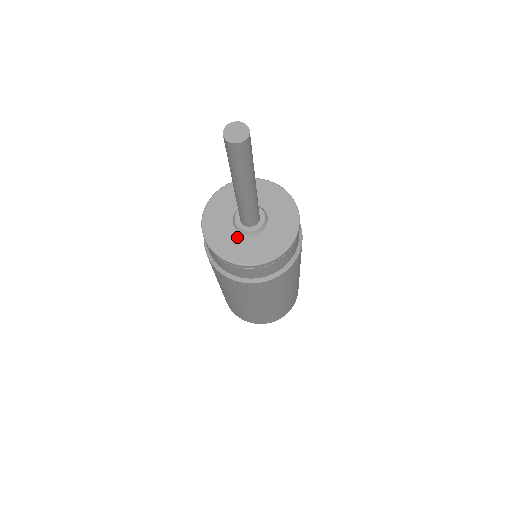
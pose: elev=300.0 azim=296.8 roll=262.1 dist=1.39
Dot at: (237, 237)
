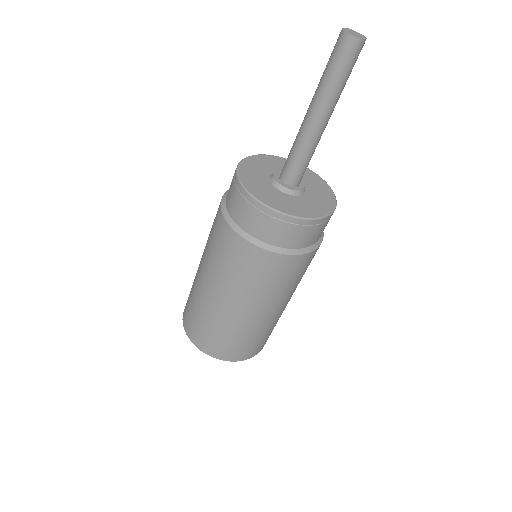
Dot at: (296, 199)
